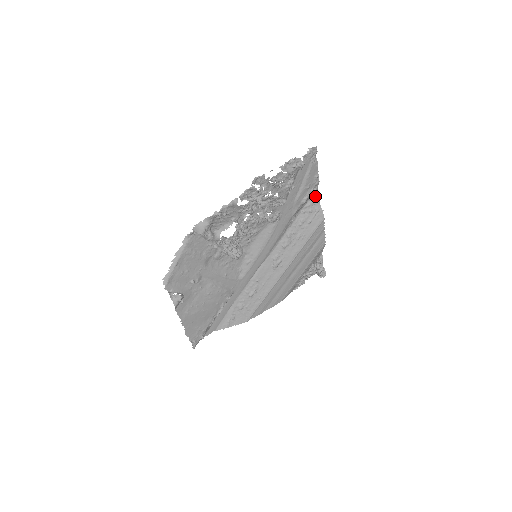
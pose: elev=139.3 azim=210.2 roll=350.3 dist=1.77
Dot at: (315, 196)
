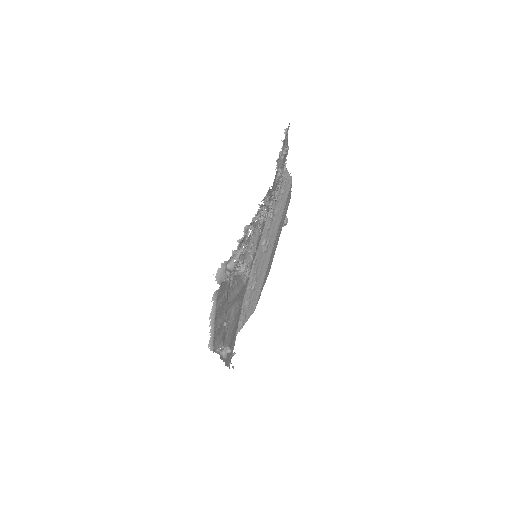
Dot at: occluded
